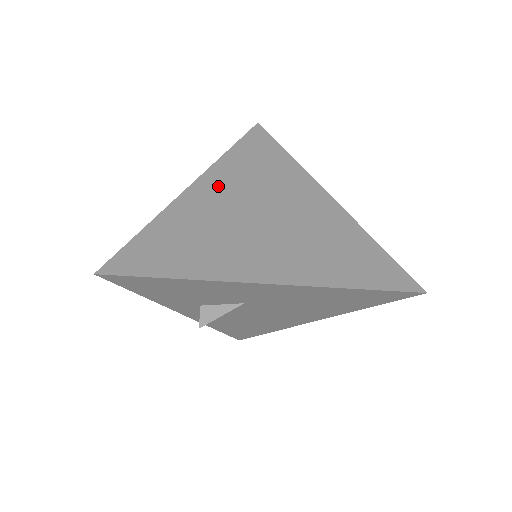
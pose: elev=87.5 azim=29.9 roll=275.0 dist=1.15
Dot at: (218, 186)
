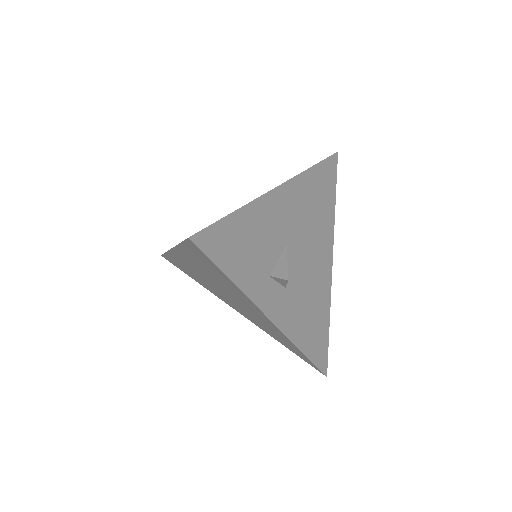
Dot at: occluded
